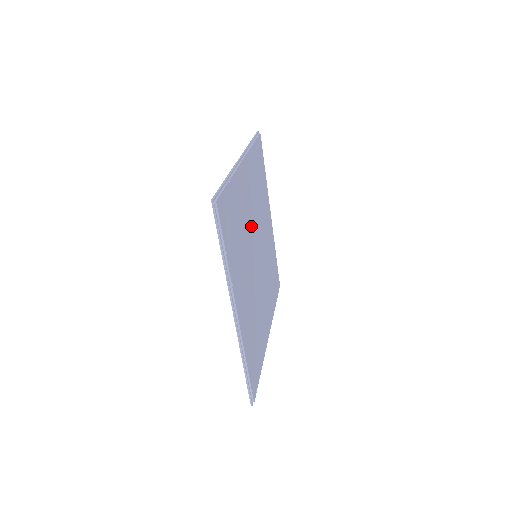
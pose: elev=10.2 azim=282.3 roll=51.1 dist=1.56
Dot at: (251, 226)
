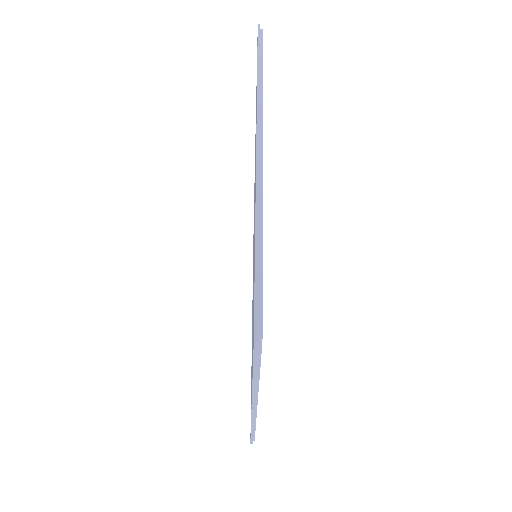
Dot at: occluded
